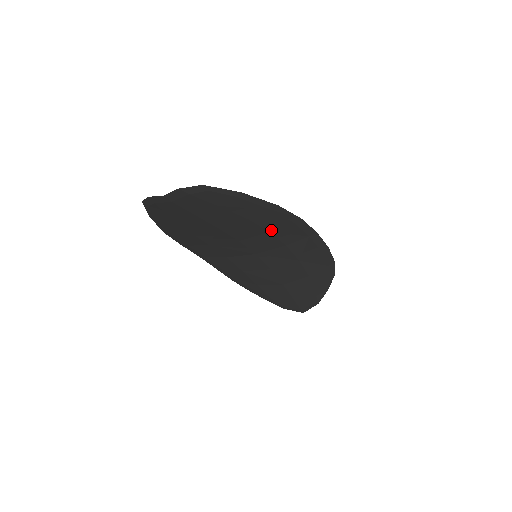
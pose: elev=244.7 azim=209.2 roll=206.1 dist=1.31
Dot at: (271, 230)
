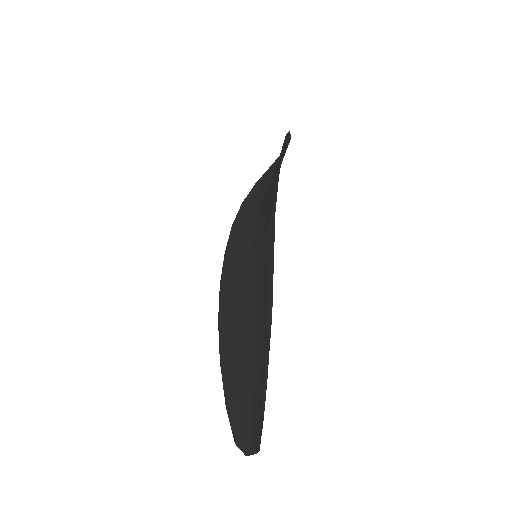
Dot at: occluded
